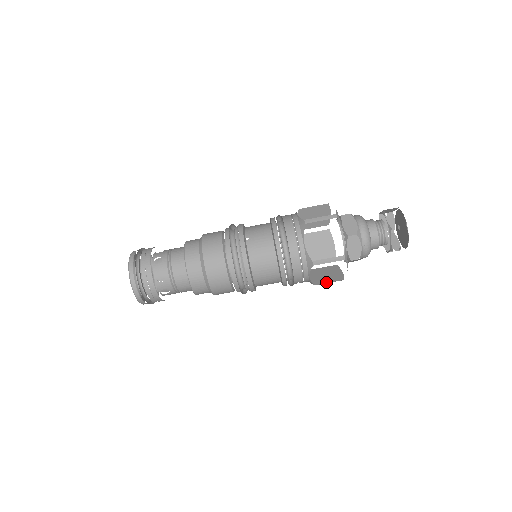
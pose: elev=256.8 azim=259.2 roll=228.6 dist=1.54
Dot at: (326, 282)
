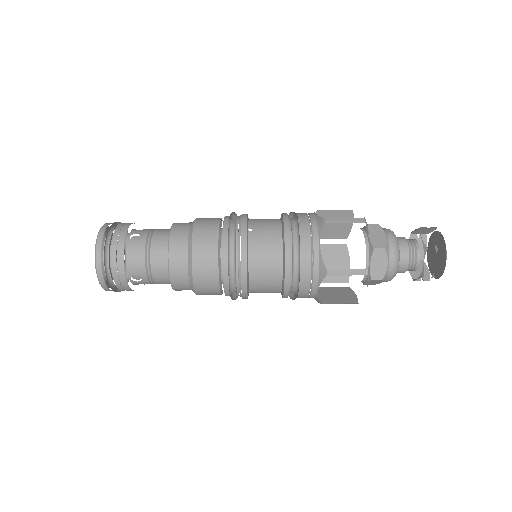
Dot at: (336, 303)
